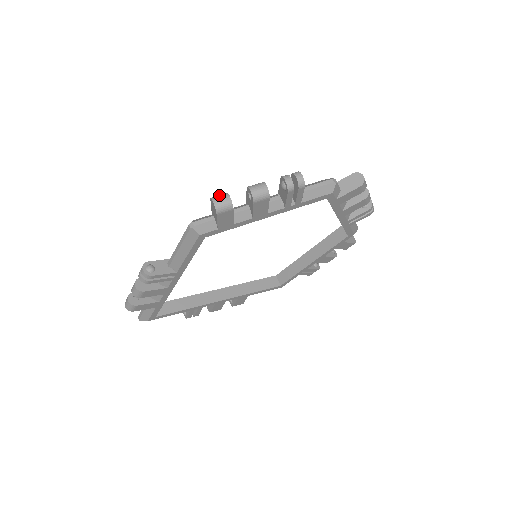
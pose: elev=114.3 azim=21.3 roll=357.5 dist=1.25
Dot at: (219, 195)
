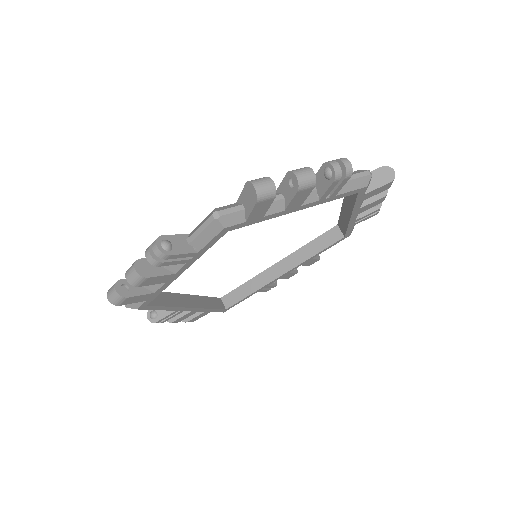
Dot at: (111, 287)
